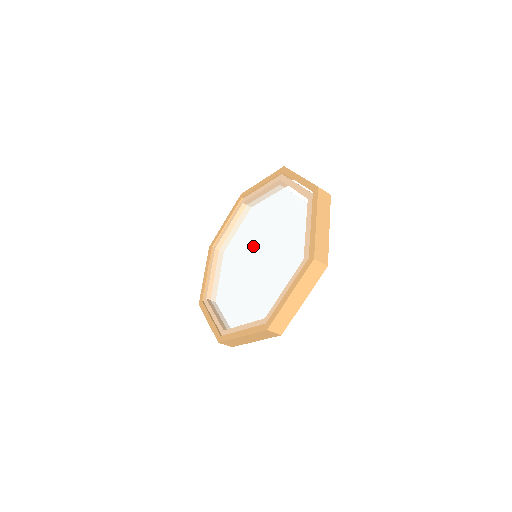
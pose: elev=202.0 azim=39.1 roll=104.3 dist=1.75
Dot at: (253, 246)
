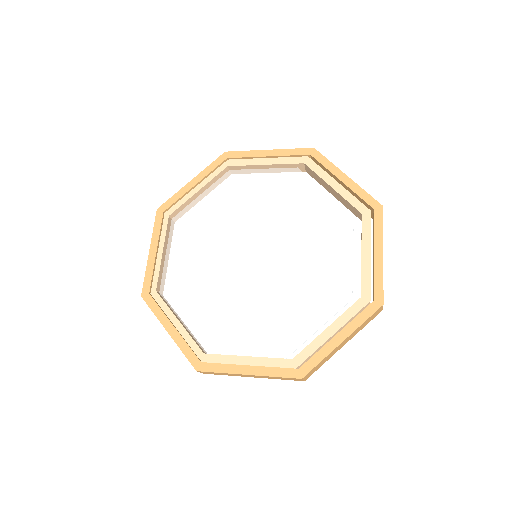
Dot at: (250, 239)
